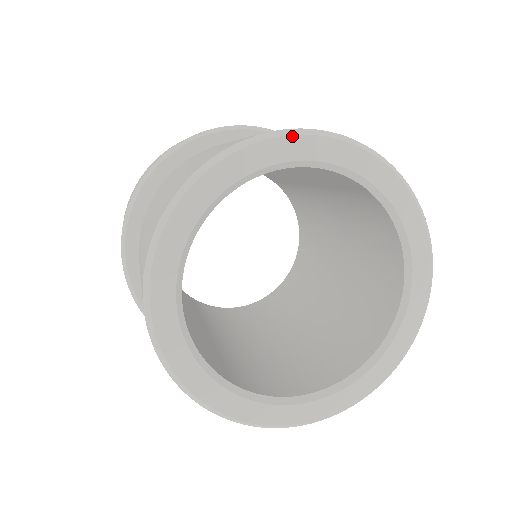
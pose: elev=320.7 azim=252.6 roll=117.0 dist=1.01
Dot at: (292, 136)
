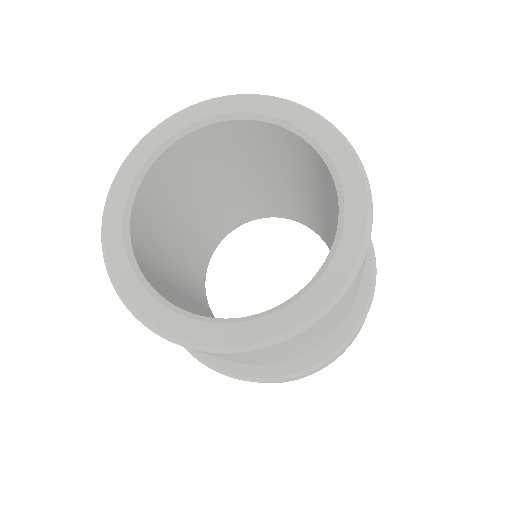
Dot at: (266, 97)
